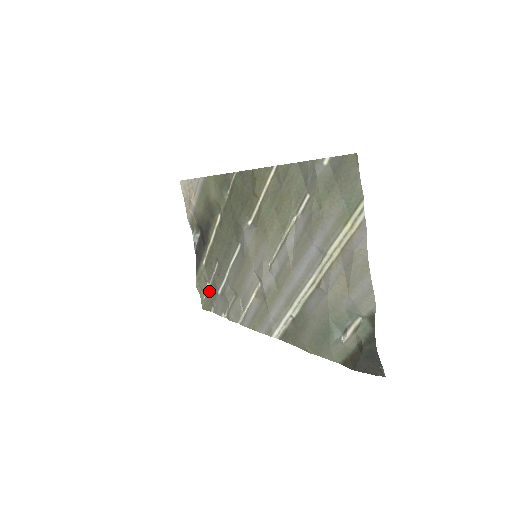
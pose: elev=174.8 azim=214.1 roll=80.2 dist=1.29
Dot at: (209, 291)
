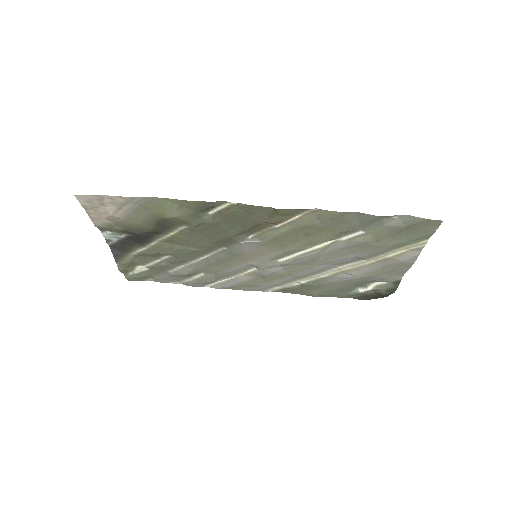
Dot at: (144, 270)
